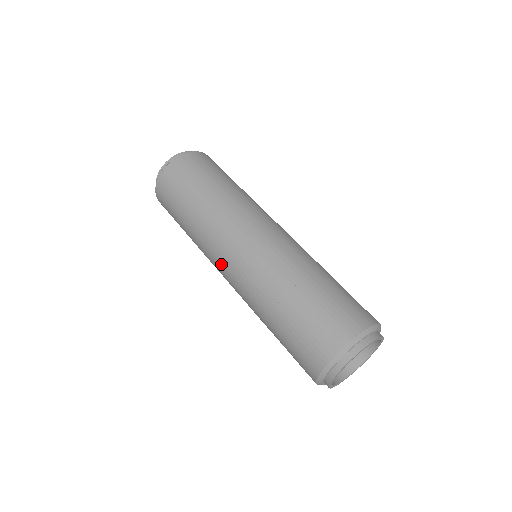
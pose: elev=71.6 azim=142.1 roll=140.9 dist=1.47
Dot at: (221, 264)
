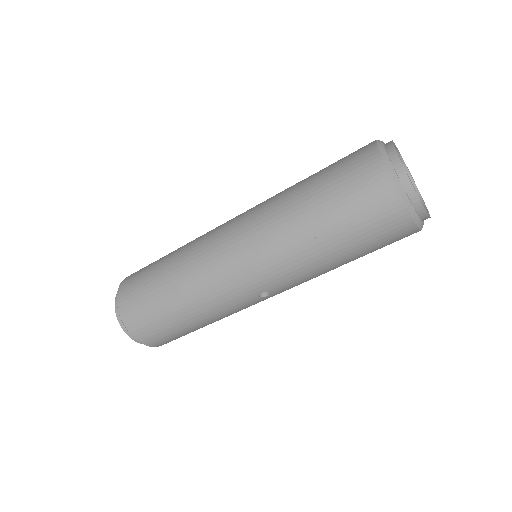
Dot at: (232, 270)
